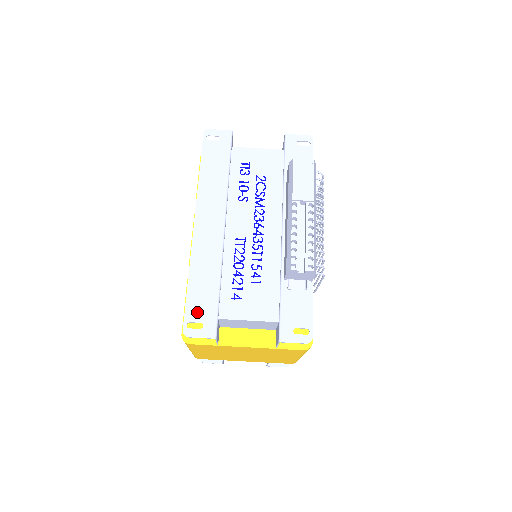
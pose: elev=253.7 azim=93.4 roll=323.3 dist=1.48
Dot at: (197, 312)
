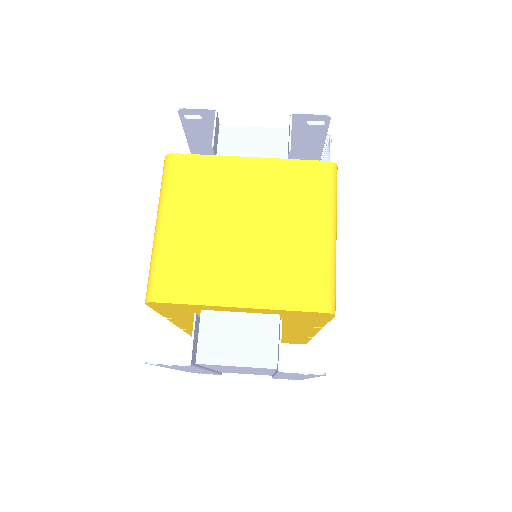
Dot at: (196, 125)
